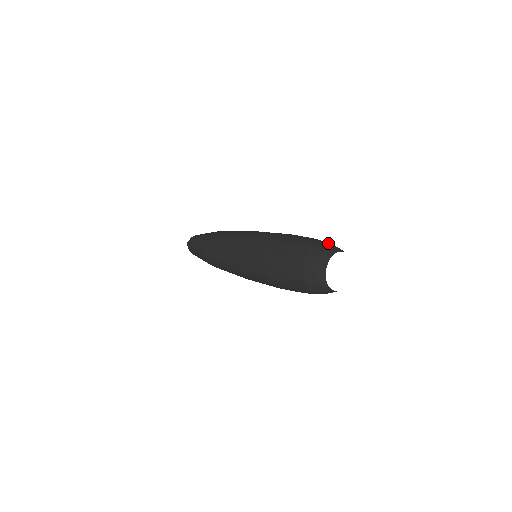
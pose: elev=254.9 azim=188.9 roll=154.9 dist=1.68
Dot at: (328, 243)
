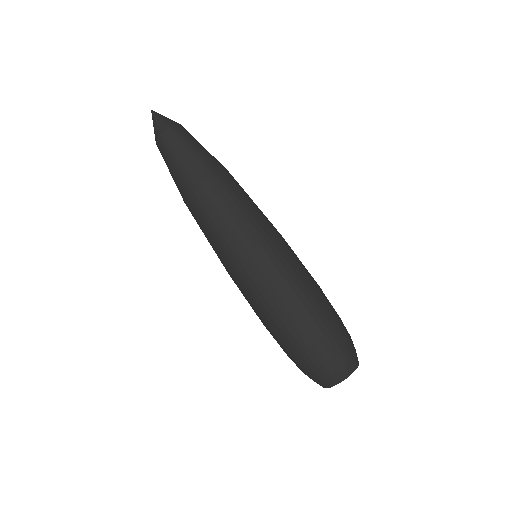
Dot at: occluded
